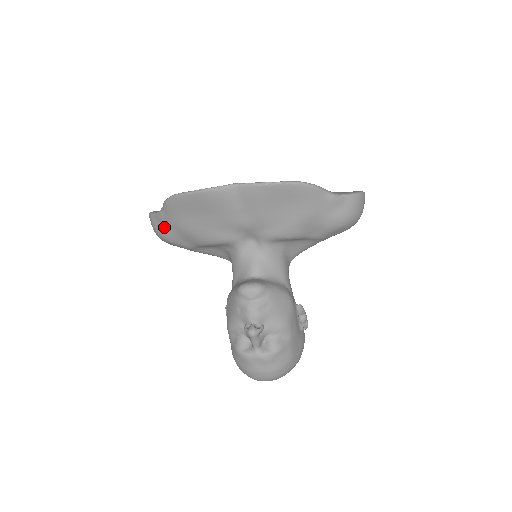
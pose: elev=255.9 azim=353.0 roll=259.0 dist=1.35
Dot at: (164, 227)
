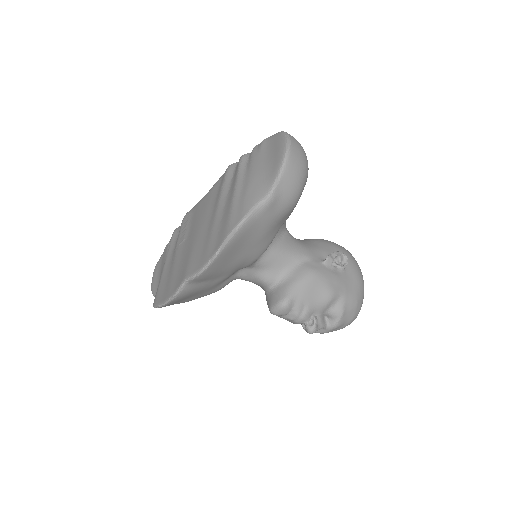
Dot at: occluded
